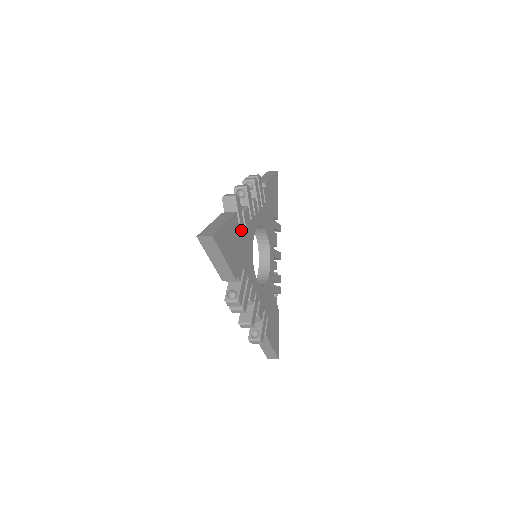
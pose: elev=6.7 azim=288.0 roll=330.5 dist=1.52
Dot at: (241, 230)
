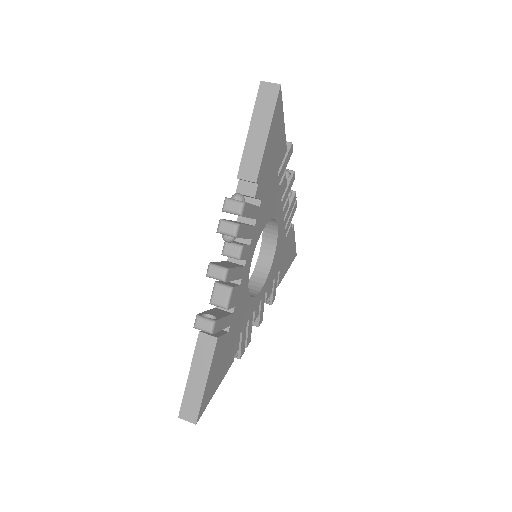
Dot at: (229, 326)
